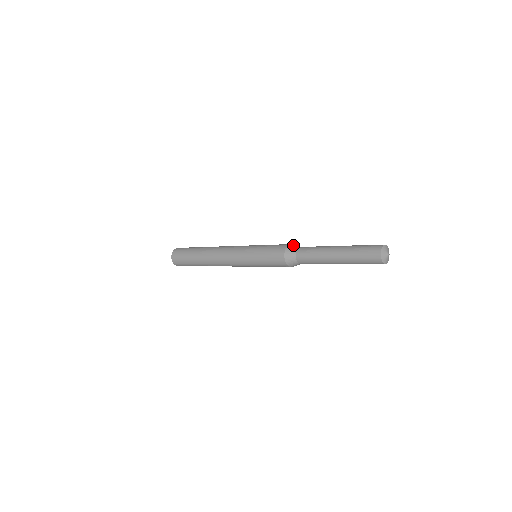
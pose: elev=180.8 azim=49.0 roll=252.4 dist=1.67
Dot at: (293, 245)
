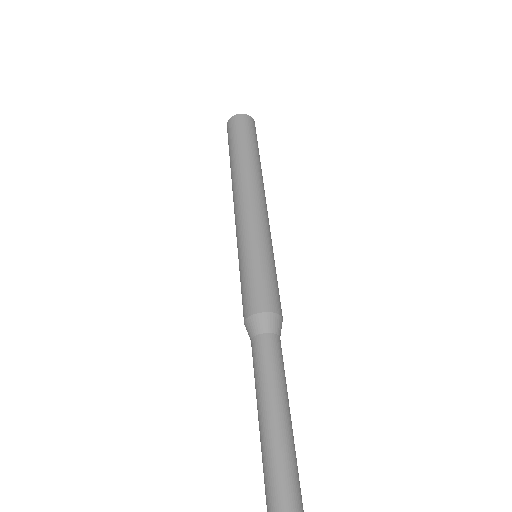
Dot at: (269, 319)
